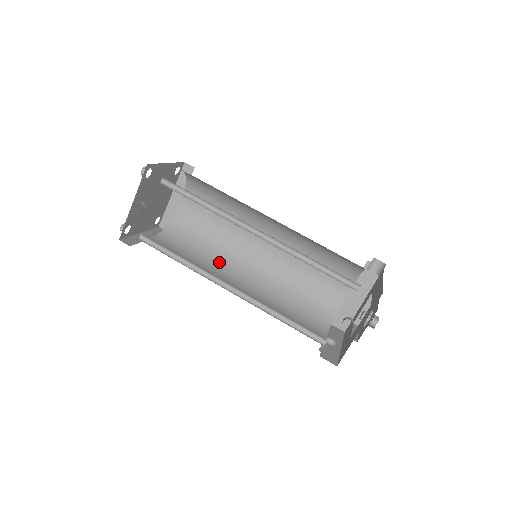
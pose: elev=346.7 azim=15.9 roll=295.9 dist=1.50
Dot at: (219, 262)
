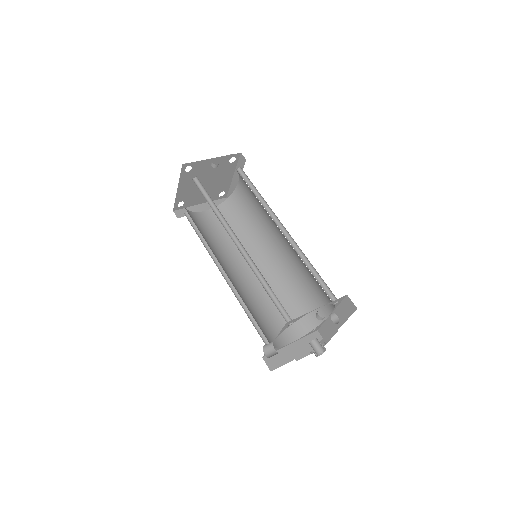
Dot at: (212, 251)
